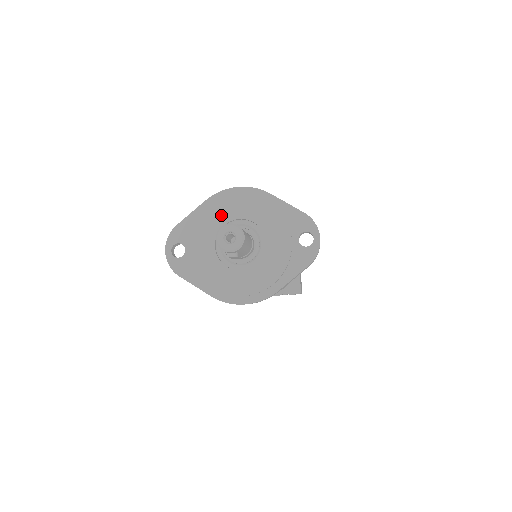
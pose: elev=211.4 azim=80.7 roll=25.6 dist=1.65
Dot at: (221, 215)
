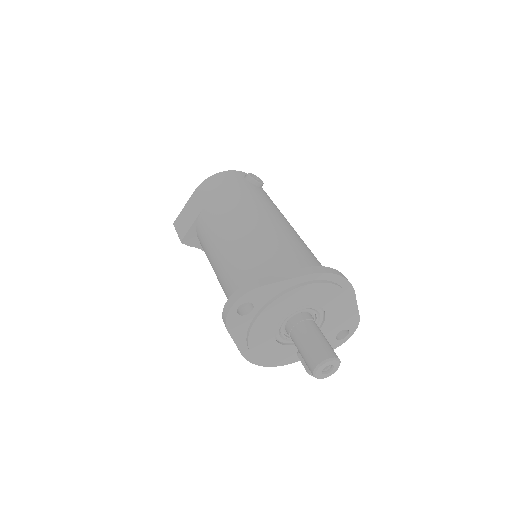
Dot at: (309, 297)
